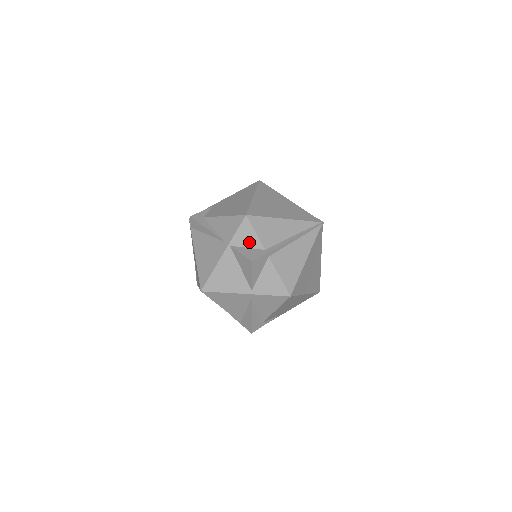
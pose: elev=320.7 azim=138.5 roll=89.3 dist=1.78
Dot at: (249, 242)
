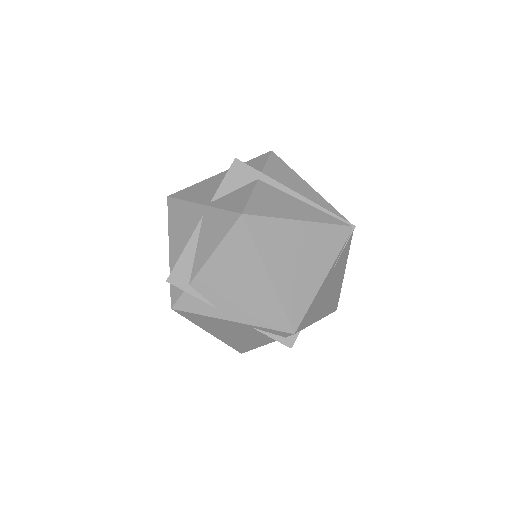
Dot at: (253, 167)
